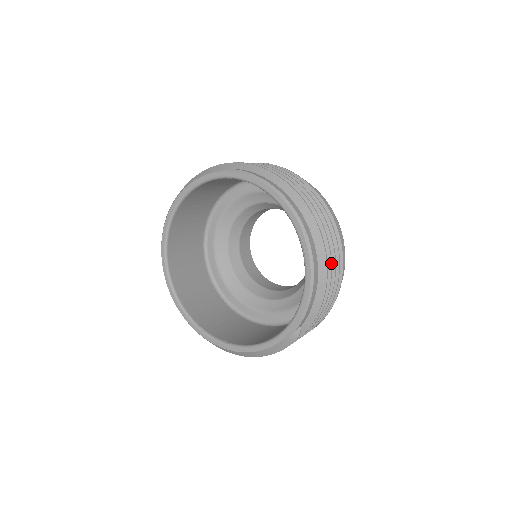
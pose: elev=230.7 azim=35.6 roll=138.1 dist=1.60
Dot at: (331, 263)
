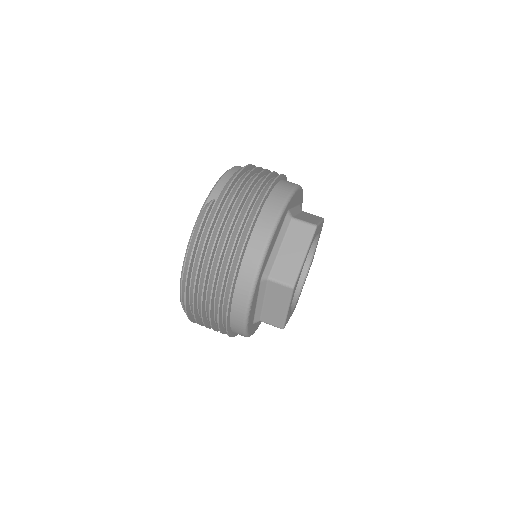
Dot at: (254, 169)
